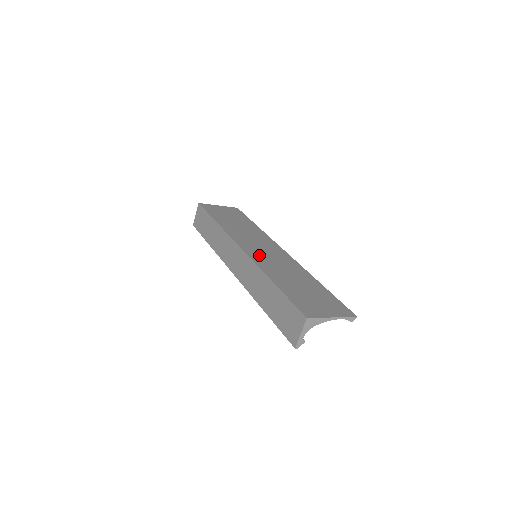
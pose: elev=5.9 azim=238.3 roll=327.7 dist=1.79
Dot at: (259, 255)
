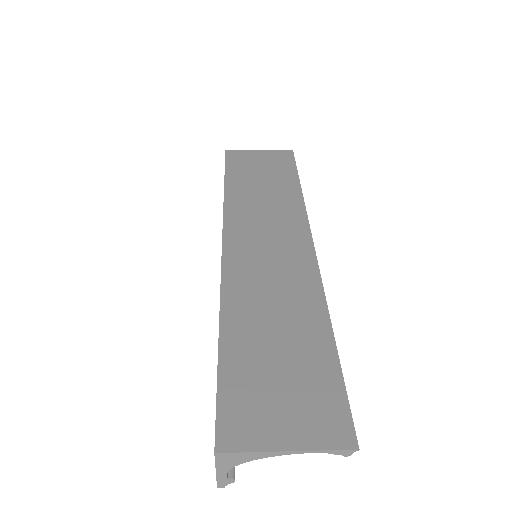
Dot at: (246, 261)
